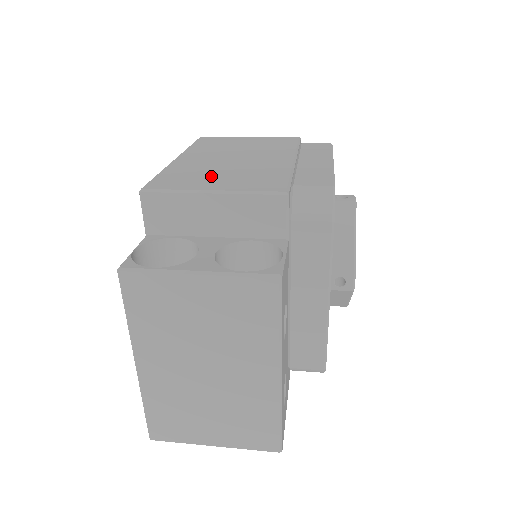
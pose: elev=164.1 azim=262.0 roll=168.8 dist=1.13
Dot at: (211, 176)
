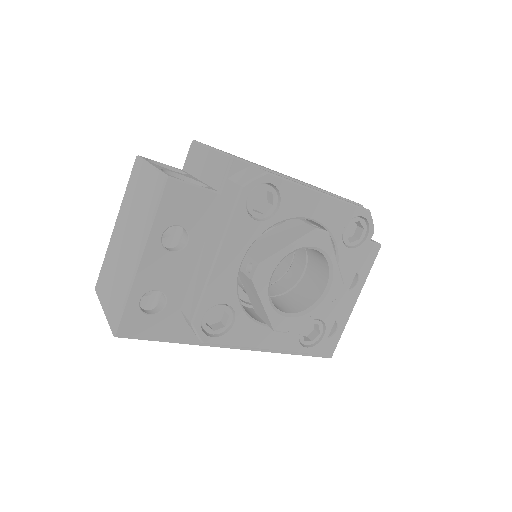
Dot at: (236, 156)
